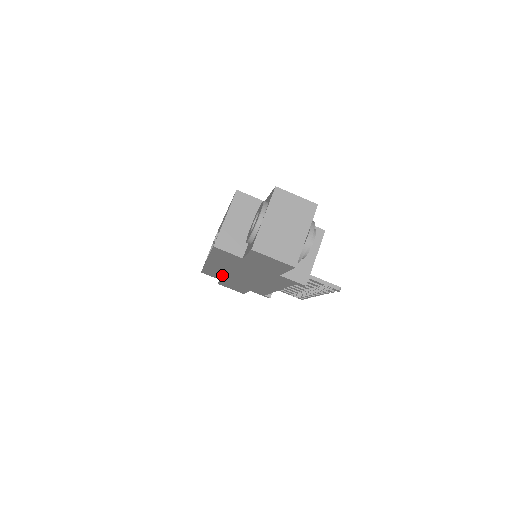
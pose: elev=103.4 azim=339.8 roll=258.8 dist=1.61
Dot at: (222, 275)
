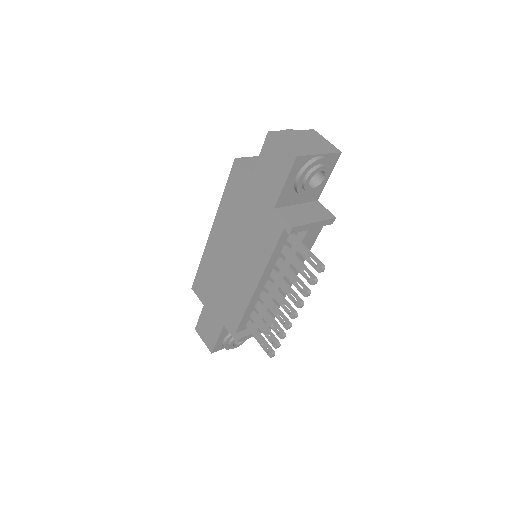
Dot at: (211, 277)
